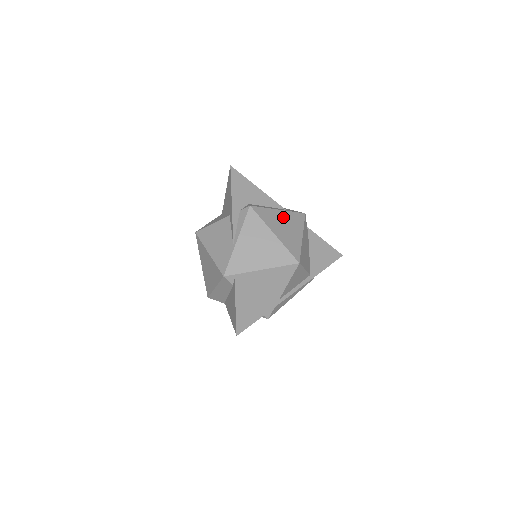
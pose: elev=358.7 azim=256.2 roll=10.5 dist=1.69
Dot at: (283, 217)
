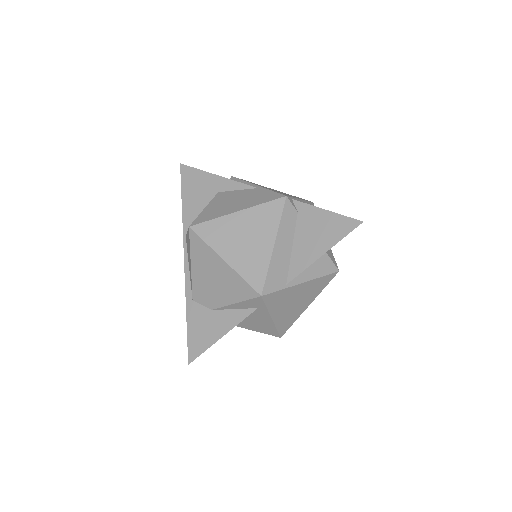
Dot at: occluded
